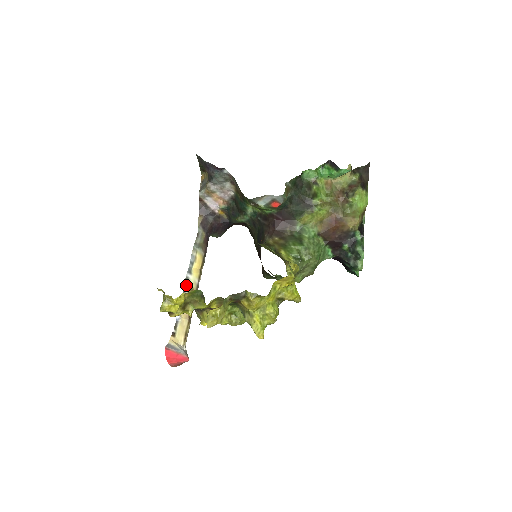
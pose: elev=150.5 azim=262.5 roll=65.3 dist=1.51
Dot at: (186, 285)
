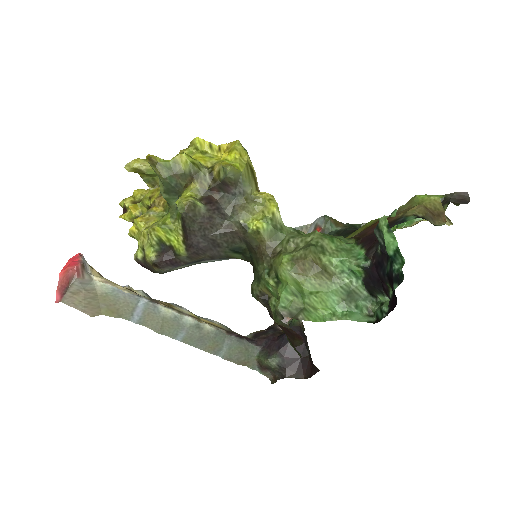
Dot at: (171, 304)
